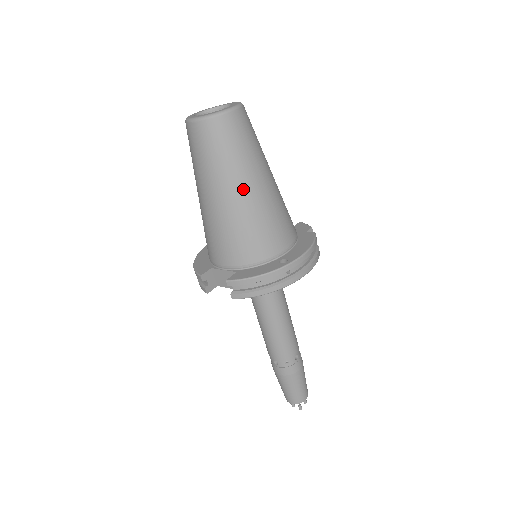
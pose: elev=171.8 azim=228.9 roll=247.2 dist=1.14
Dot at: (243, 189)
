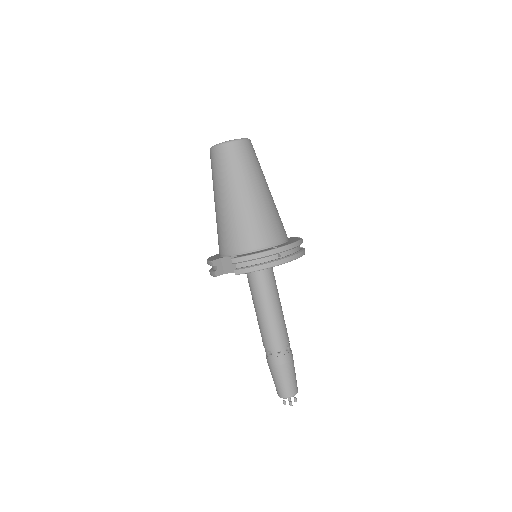
Dot at: (248, 193)
